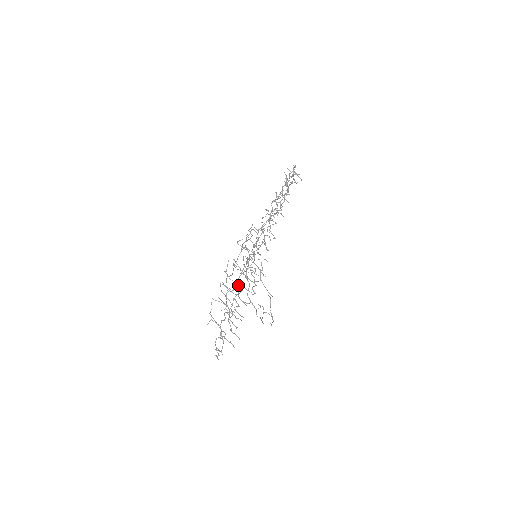
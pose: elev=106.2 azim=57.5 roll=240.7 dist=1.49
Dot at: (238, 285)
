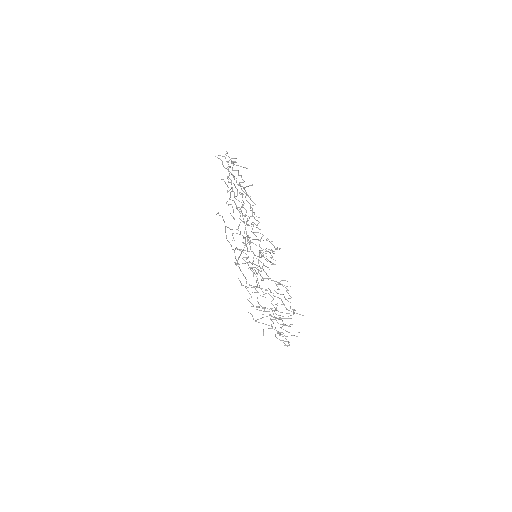
Dot at: (263, 292)
